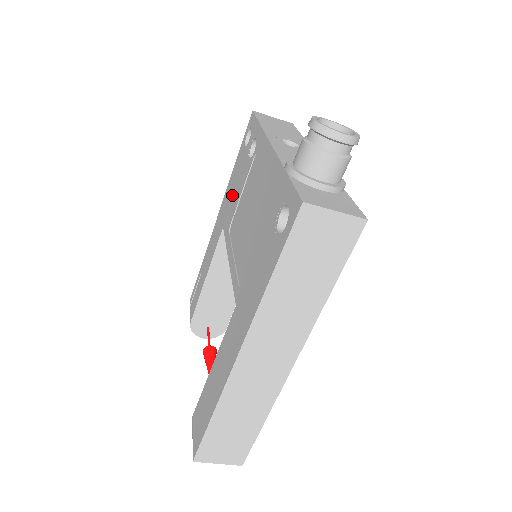
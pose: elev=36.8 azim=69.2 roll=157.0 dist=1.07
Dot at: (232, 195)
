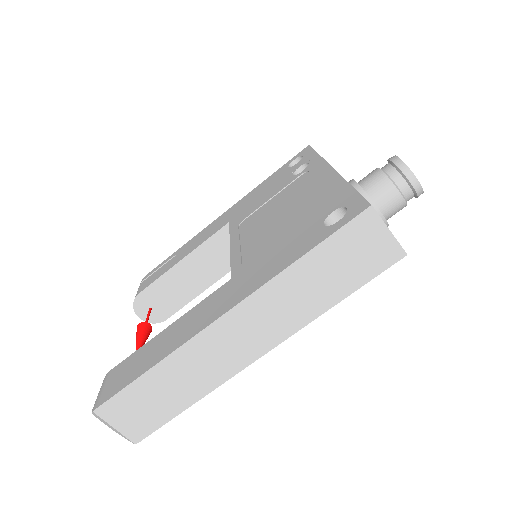
Dot at: (254, 199)
